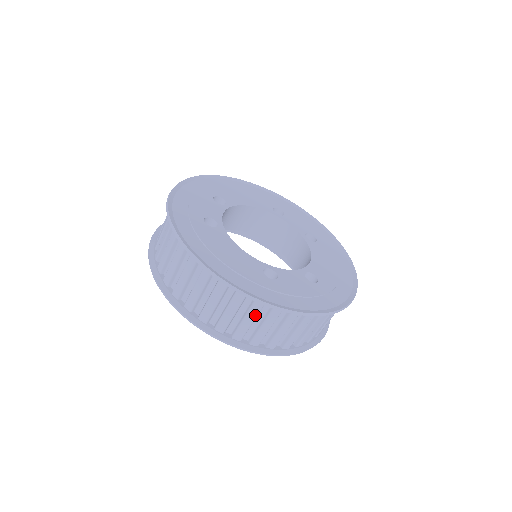
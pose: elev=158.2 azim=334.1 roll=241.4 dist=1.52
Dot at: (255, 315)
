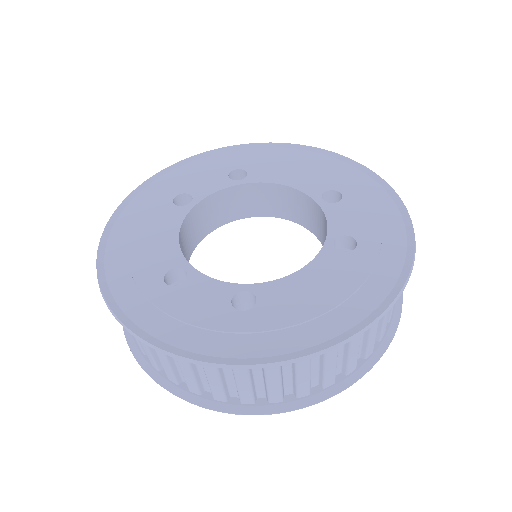
Dot at: occluded
